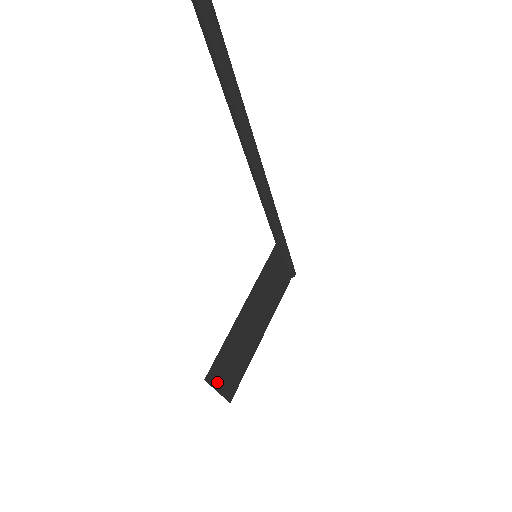
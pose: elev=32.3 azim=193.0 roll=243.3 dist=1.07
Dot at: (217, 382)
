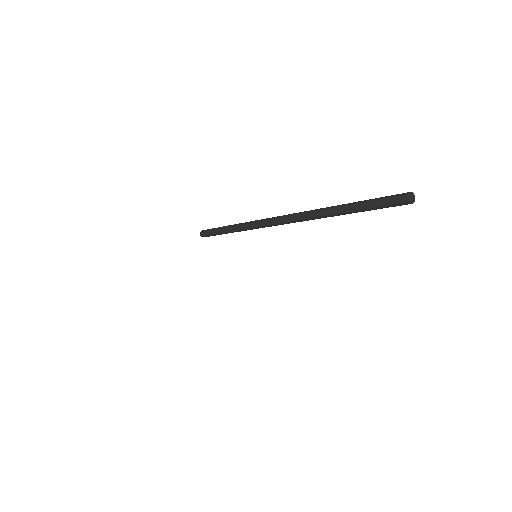
Dot at: occluded
